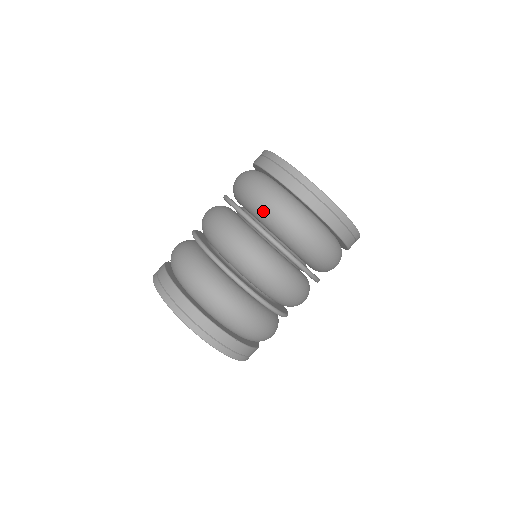
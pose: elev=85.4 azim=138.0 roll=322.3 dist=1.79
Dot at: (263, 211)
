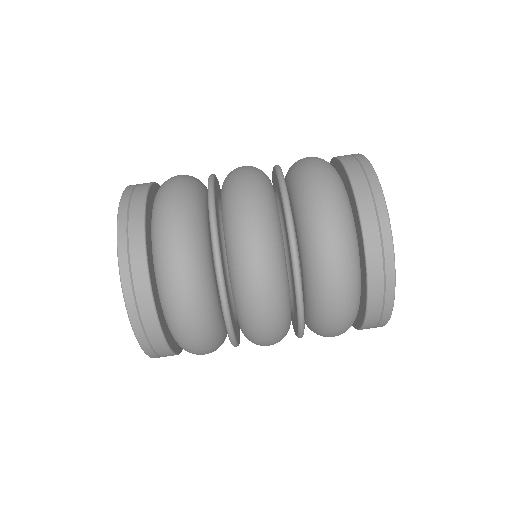
Dot at: (321, 287)
